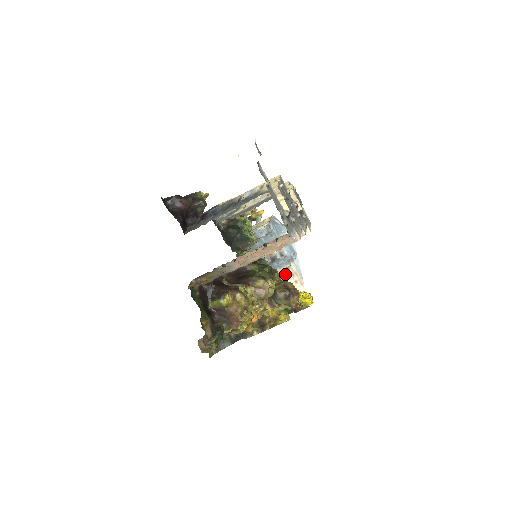
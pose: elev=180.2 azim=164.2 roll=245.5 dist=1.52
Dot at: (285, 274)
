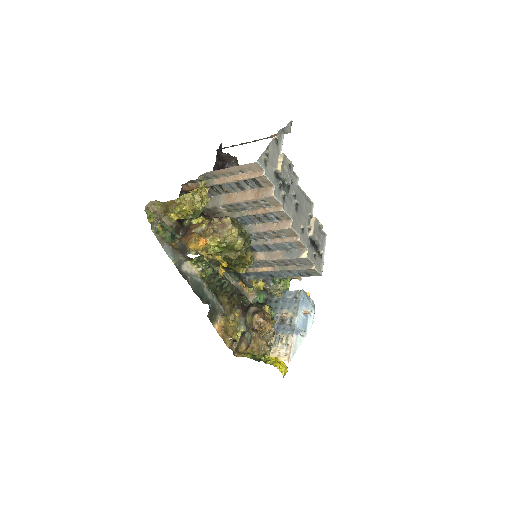
Dot at: (282, 340)
